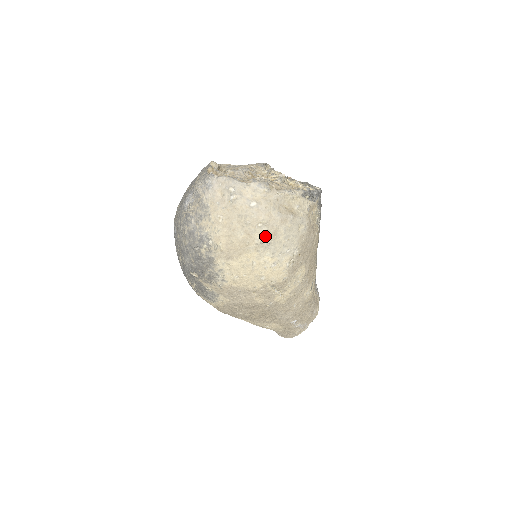
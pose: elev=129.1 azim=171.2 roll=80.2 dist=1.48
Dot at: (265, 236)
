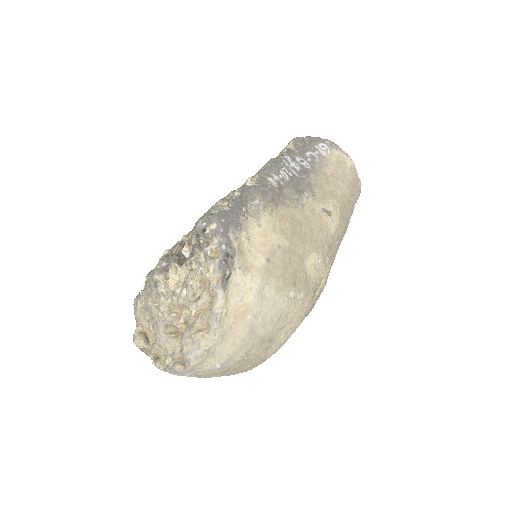
Dot at: (260, 348)
